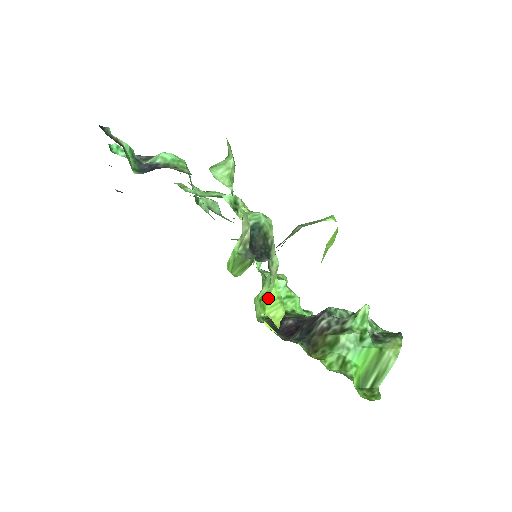
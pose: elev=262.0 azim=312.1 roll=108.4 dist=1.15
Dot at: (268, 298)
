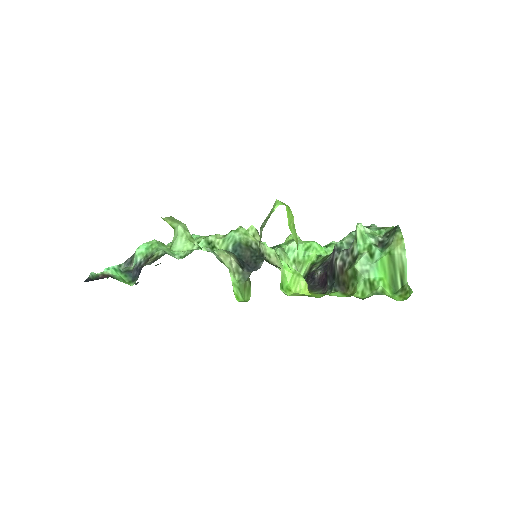
Dot at: (287, 280)
